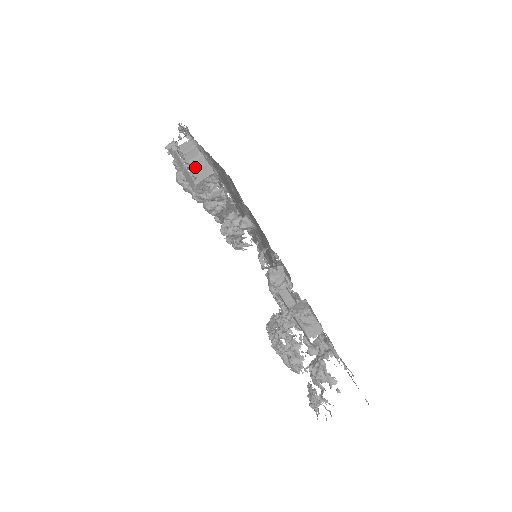
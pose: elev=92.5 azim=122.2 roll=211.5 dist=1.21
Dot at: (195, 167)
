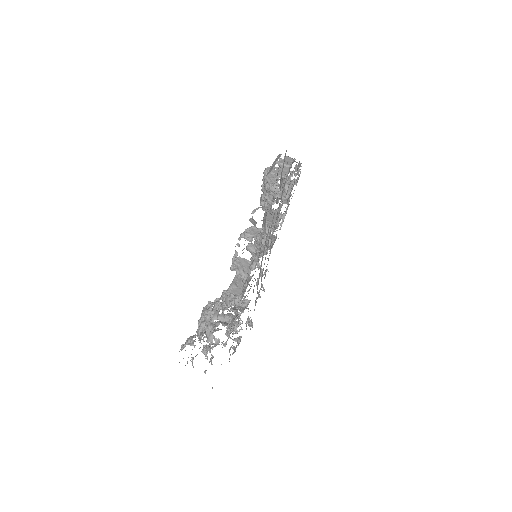
Dot at: (280, 168)
